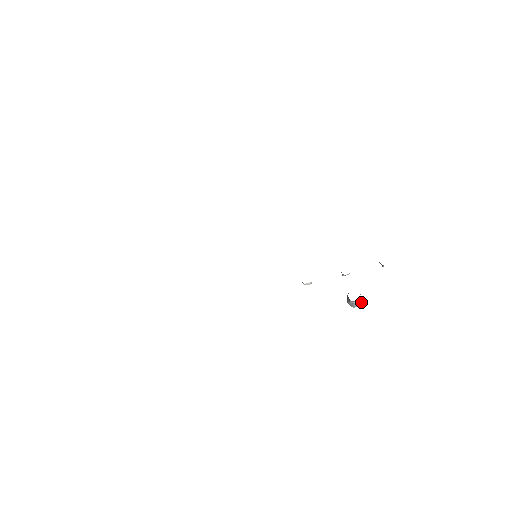
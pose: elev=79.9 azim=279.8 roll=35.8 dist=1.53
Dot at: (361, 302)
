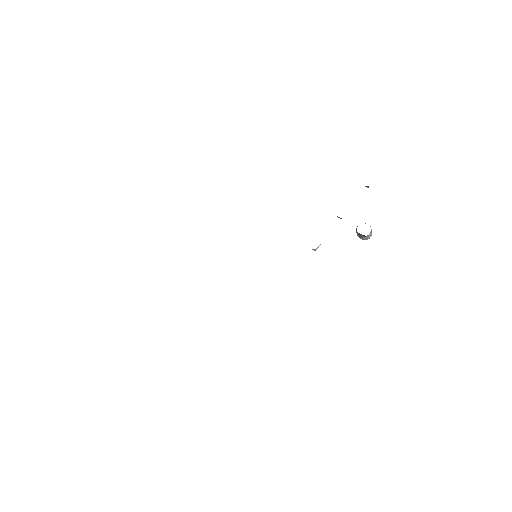
Dot at: occluded
